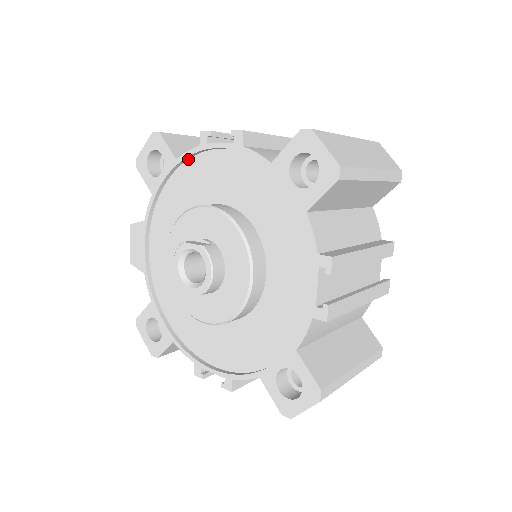
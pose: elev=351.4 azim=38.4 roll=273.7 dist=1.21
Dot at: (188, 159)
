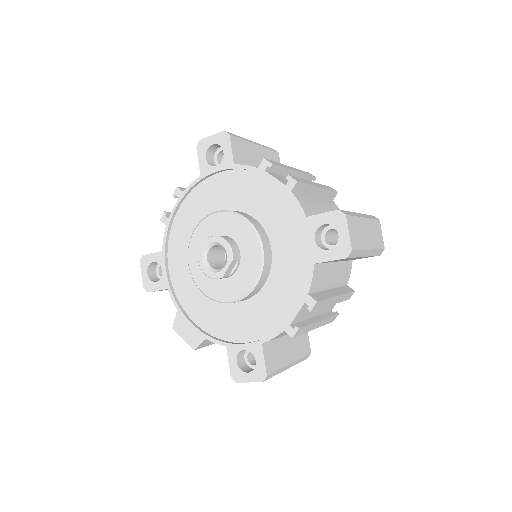
Dot at: (168, 243)
